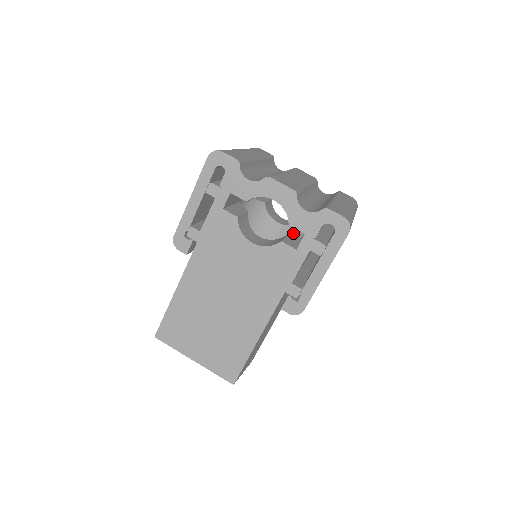
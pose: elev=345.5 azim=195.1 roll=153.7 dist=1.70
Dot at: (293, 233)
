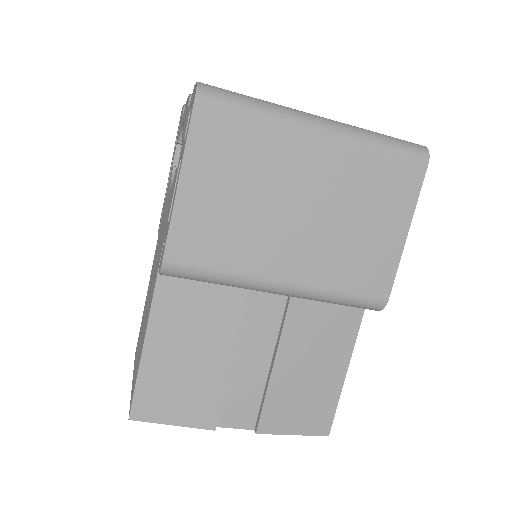
Dot at: occluded
